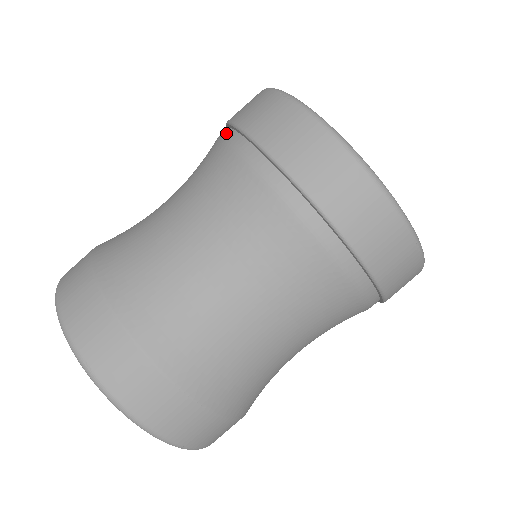
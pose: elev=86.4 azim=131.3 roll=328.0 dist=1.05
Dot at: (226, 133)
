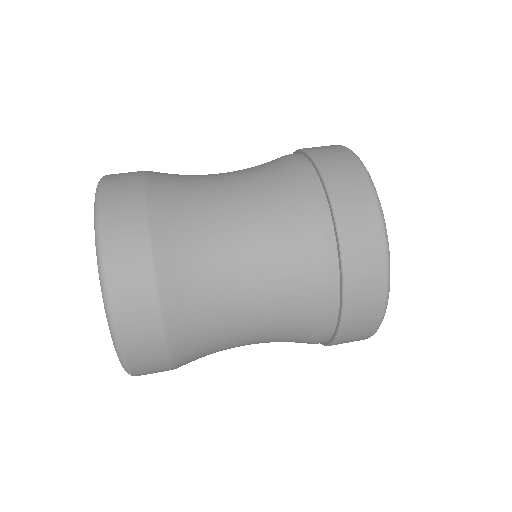
Dot at: occluded
